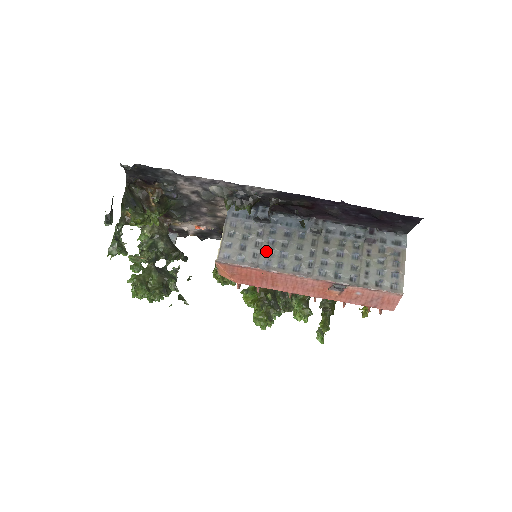
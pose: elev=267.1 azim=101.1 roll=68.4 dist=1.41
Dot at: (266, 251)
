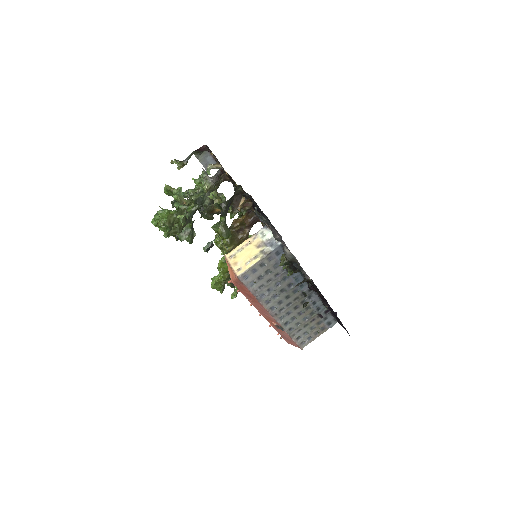
Dot at: (269, 288)
